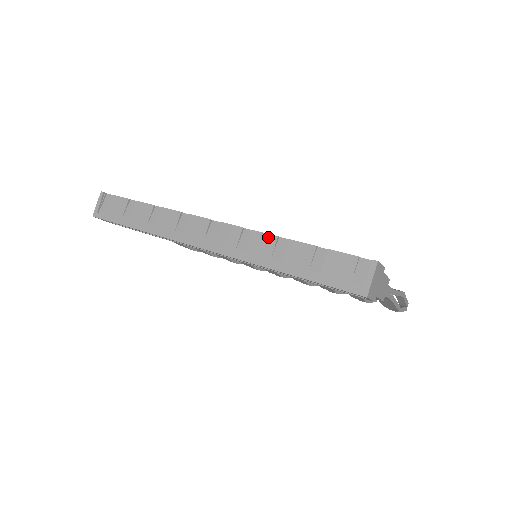
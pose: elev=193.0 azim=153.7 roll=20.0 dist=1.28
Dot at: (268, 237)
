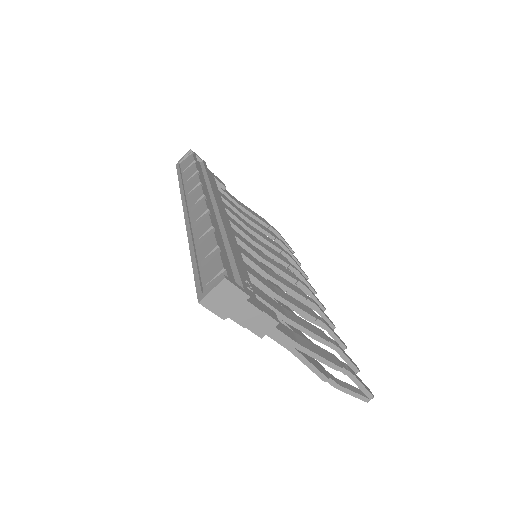
Dot at: (209, 223)
